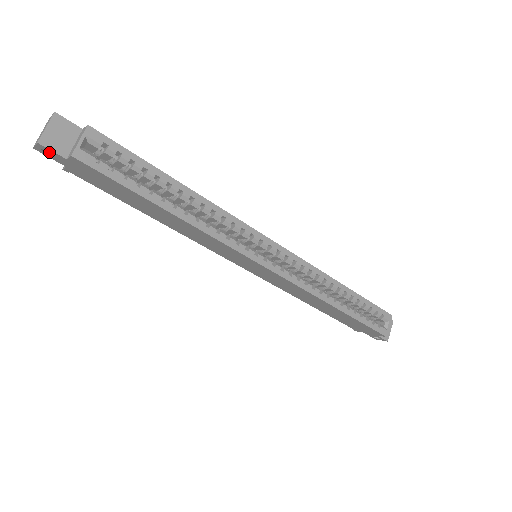
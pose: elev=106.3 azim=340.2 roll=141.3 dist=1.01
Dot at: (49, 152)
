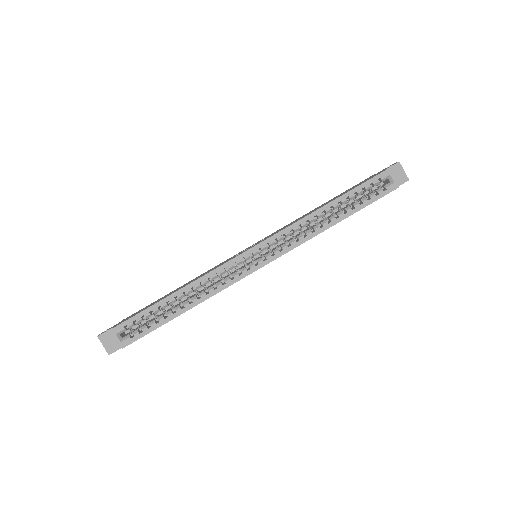
Dot at: occluded
